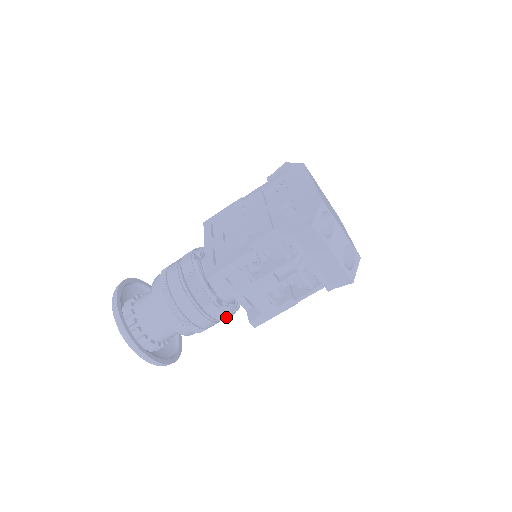
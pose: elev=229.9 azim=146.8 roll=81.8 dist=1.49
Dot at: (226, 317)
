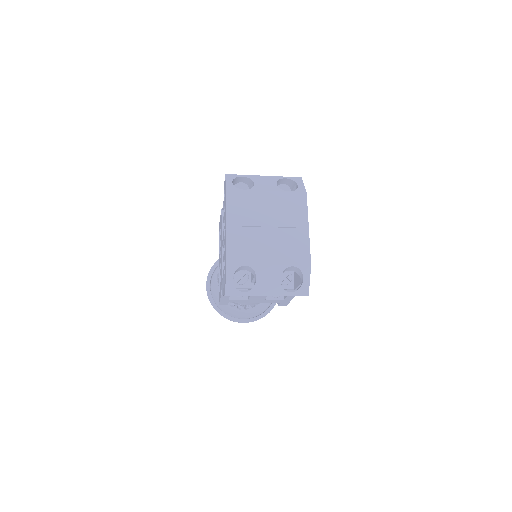
Dot at: occluded
